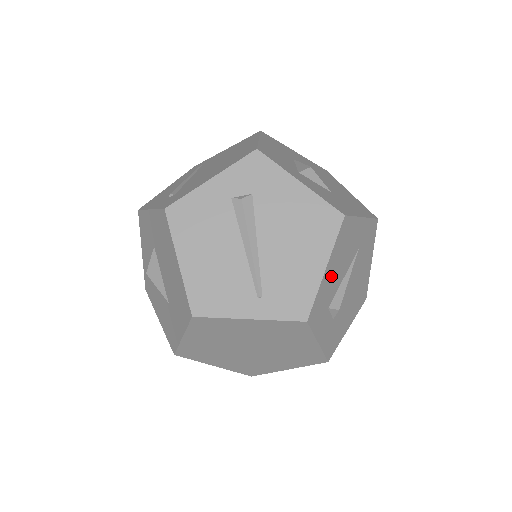
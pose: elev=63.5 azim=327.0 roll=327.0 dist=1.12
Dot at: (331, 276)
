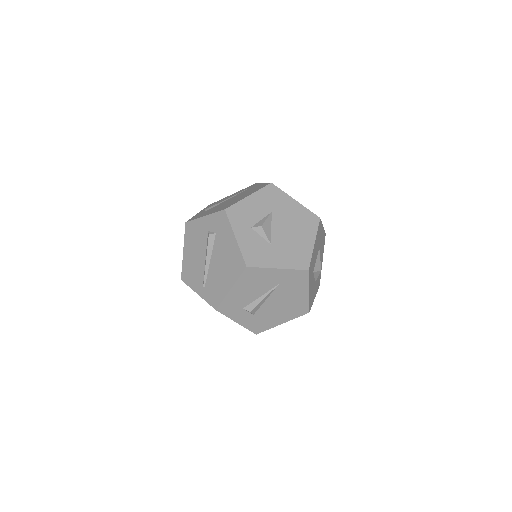
Dot at: (240, 294)
